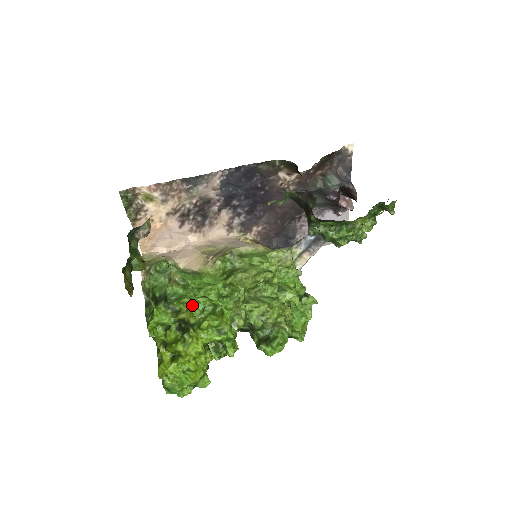
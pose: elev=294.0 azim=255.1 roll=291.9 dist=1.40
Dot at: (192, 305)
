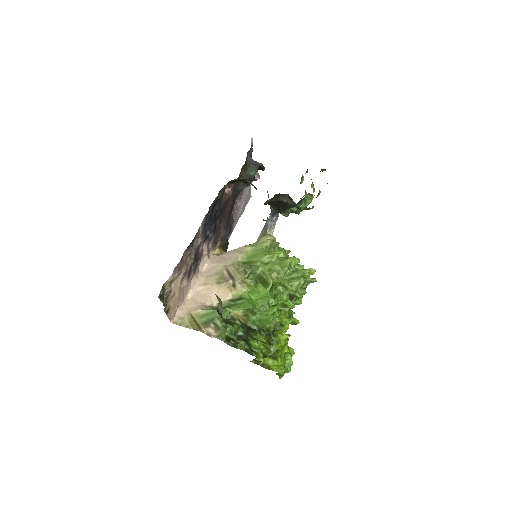
Dot at: (275, 318)
